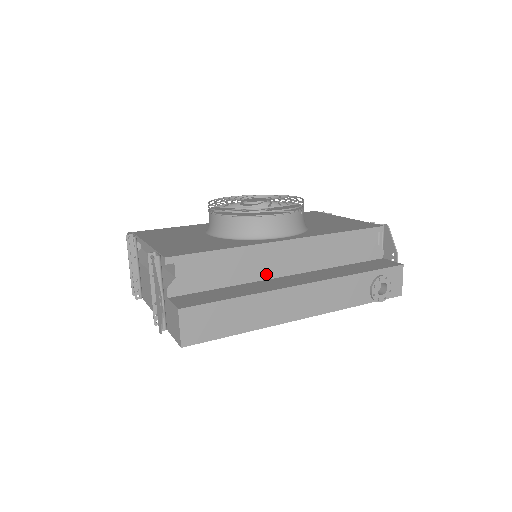
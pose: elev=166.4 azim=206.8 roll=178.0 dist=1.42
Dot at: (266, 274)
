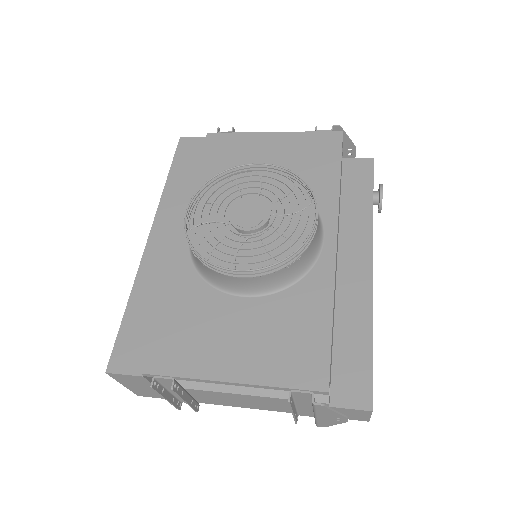
Dot at: (335, 284)
